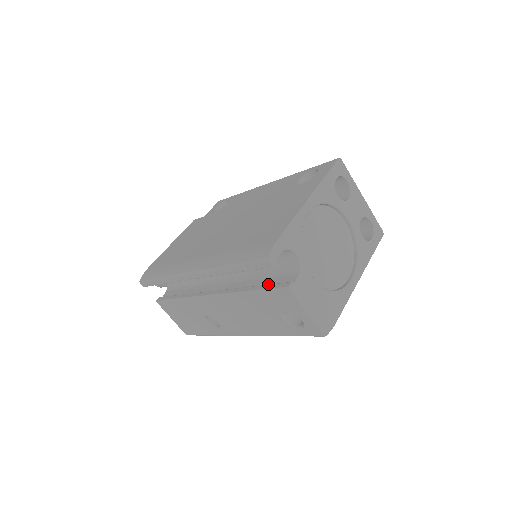
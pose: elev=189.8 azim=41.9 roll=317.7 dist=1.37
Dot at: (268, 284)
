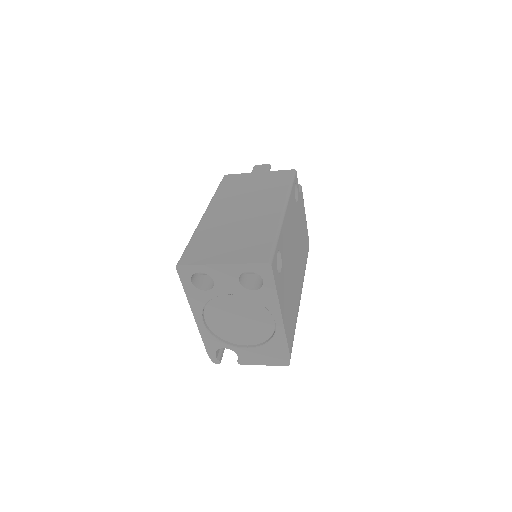
Dot at: occluded
